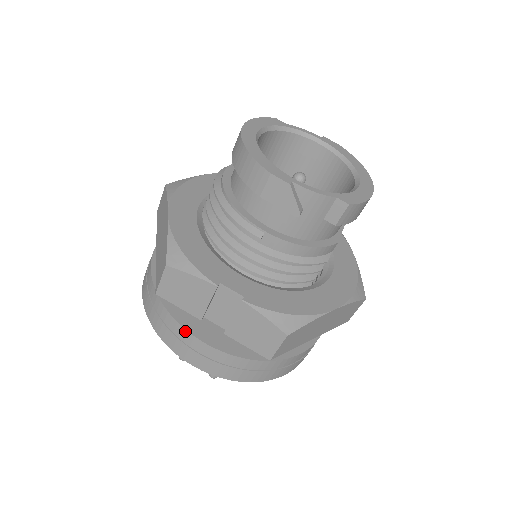
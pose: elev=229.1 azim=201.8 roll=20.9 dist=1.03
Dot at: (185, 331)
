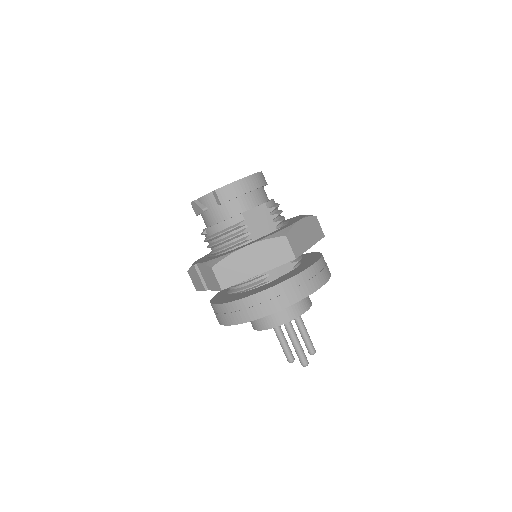
Dot at: occluded
